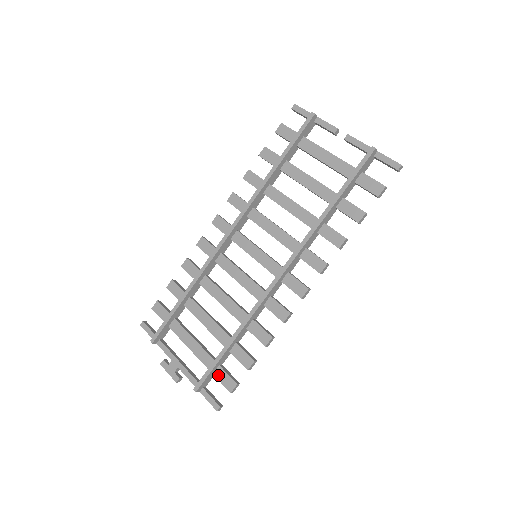
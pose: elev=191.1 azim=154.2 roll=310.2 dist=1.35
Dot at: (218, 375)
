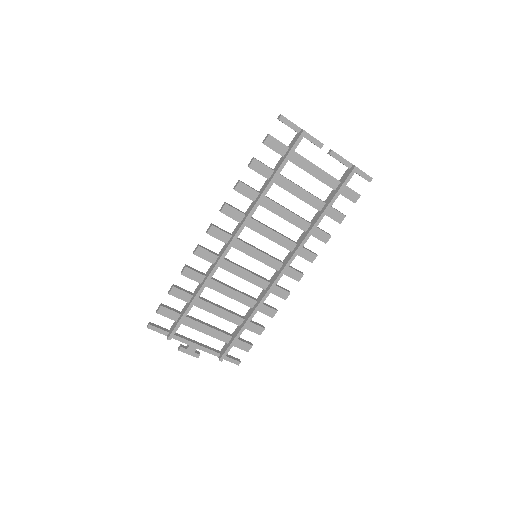
Dot at: (236, 344)
